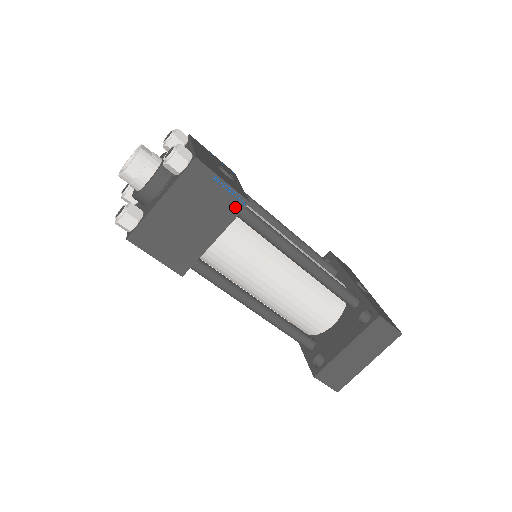
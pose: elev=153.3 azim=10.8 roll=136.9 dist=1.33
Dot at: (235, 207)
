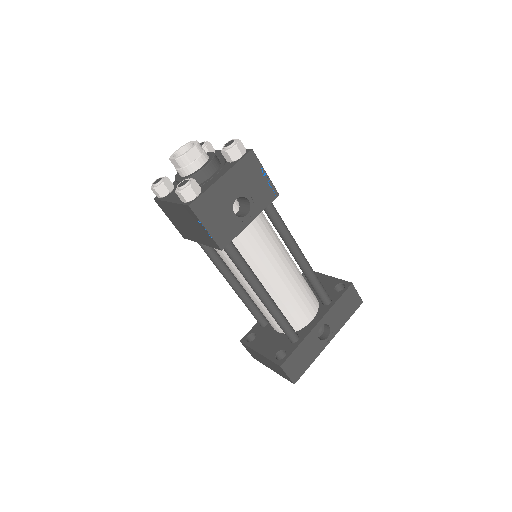
Dot at: (213, 244)
